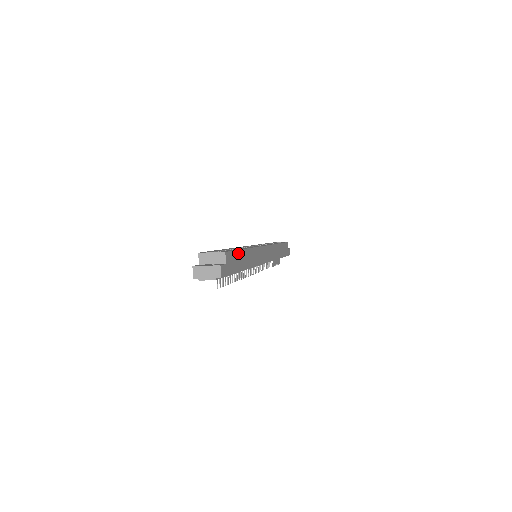
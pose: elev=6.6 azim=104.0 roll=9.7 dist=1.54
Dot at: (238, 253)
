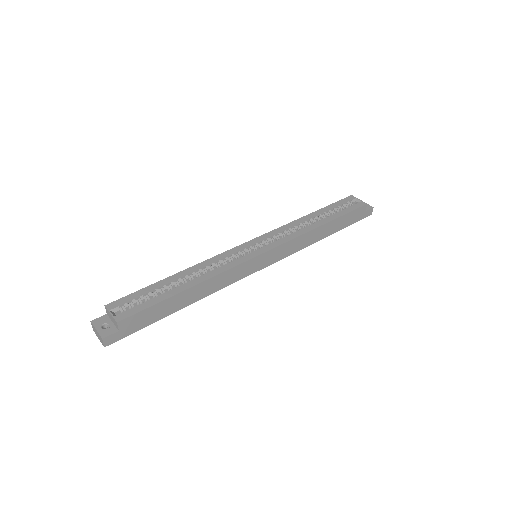
Dot at: (160, 304)
